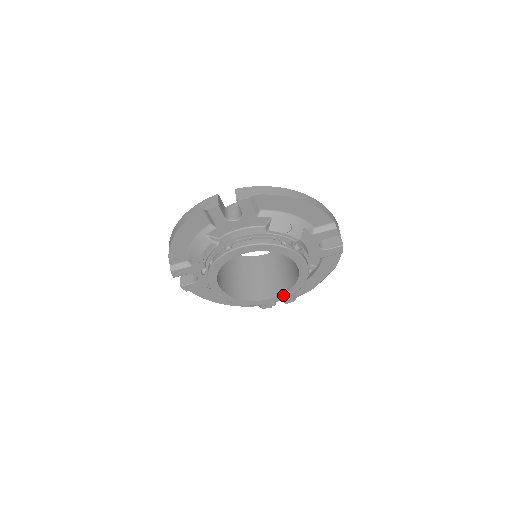
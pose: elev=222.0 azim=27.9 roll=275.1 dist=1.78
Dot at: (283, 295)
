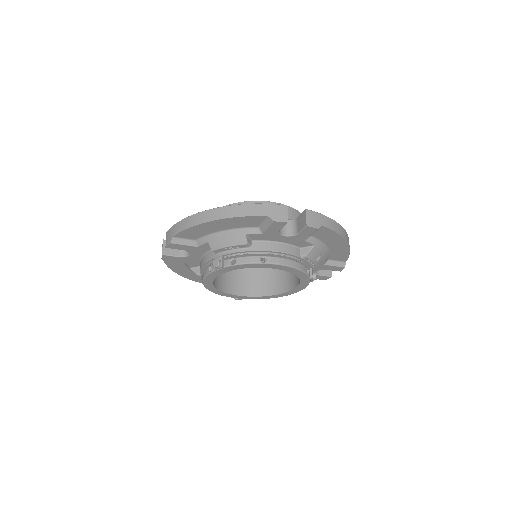
Dot at: (256, 297)
